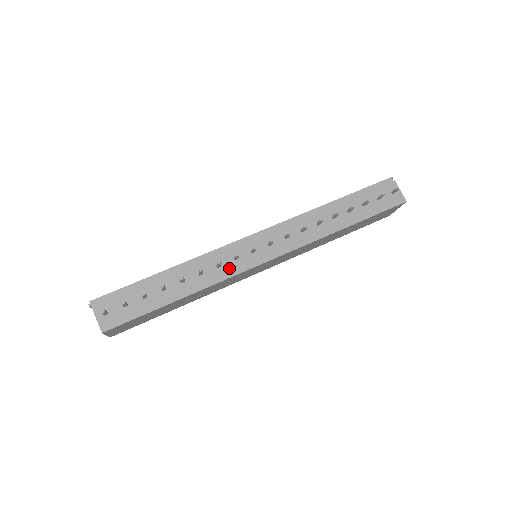
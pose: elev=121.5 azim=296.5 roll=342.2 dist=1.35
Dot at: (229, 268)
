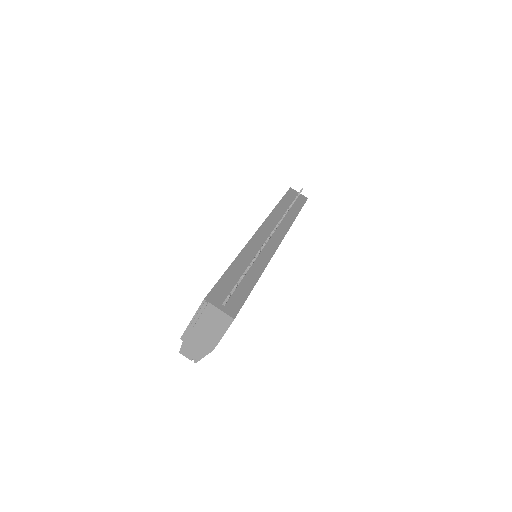
Dot at: (266, 251)
